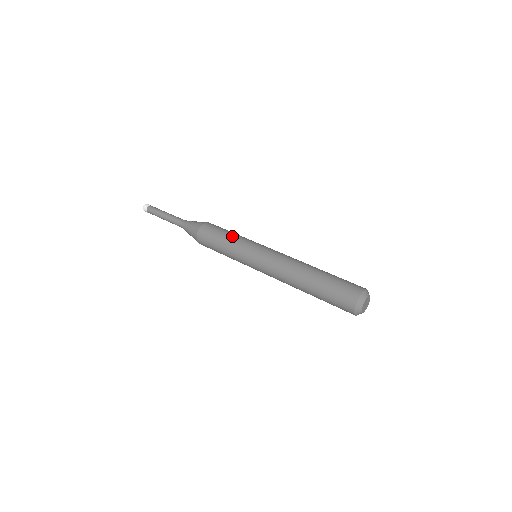
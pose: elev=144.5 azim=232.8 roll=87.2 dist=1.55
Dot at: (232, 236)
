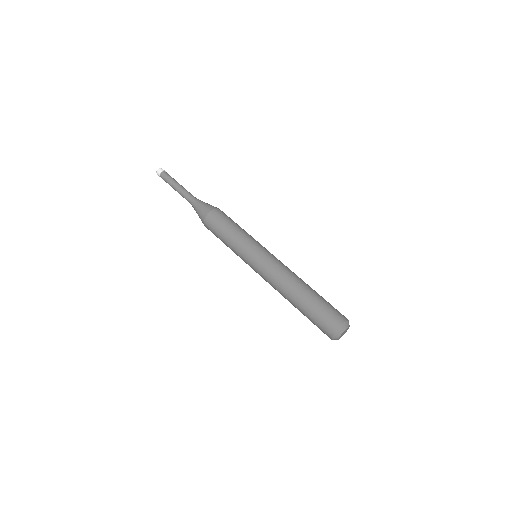
Dot at: (241, 230)
